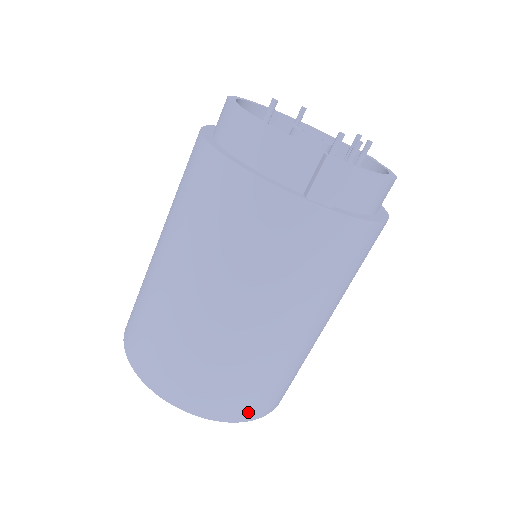
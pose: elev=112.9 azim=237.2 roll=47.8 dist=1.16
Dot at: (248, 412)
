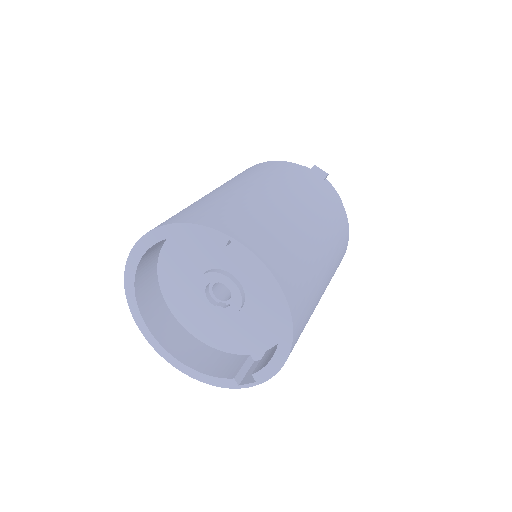
Dot at: (276, 266)
